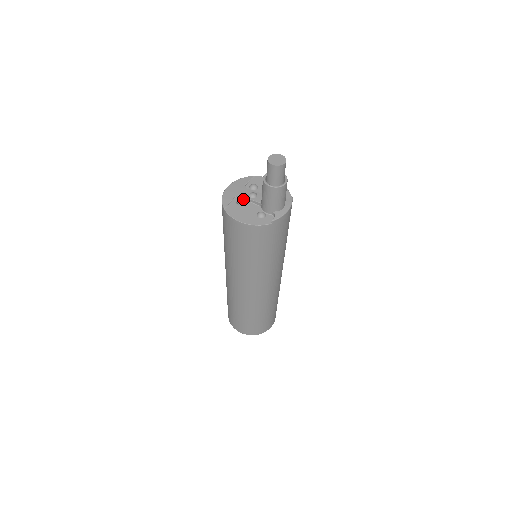
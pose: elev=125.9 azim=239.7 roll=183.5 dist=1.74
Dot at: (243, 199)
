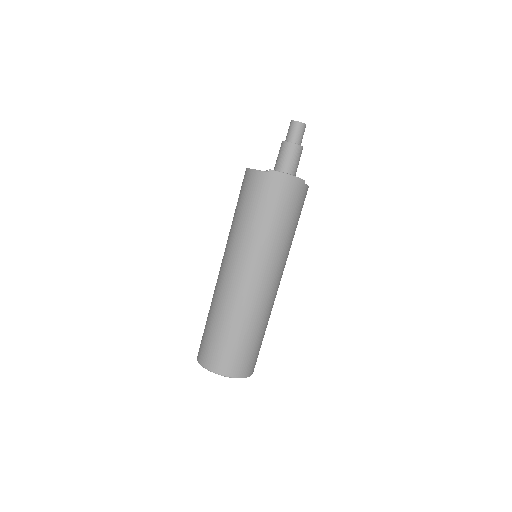
Dot at: occluded
